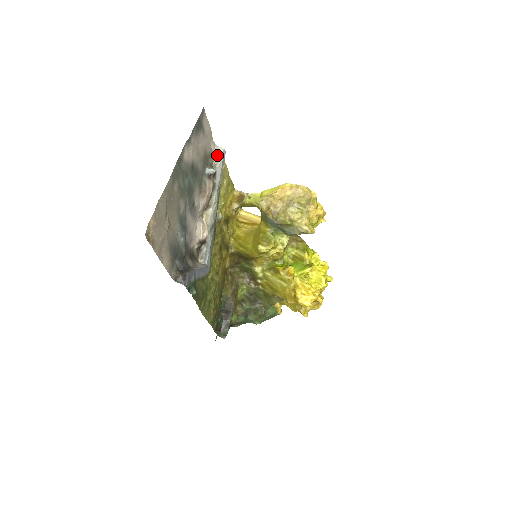
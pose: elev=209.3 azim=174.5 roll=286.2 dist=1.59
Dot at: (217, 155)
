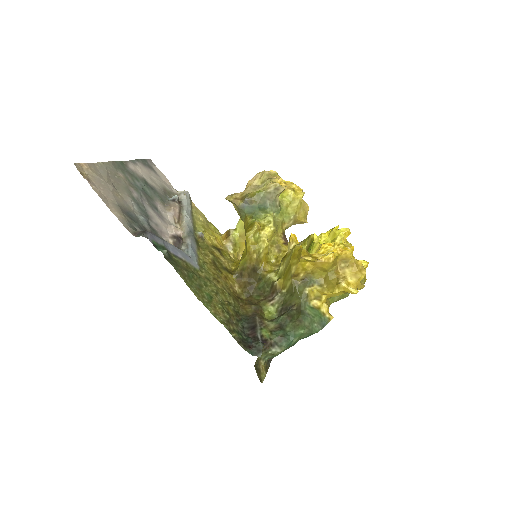
Dot at: (180, 194)
